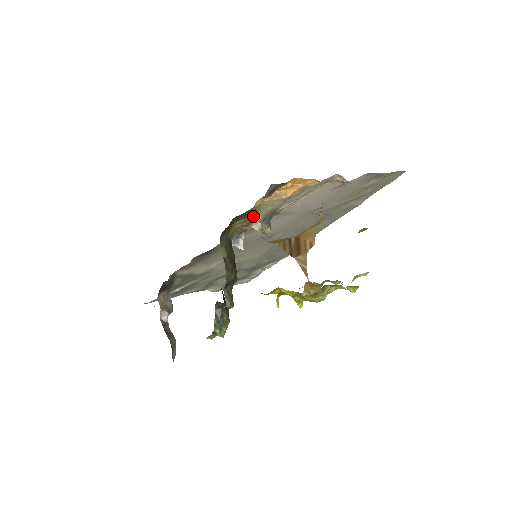
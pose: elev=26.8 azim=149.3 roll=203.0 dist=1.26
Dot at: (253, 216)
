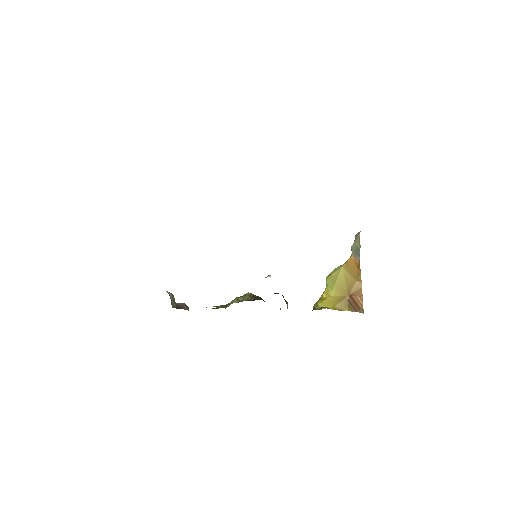
Dot at: occluded
